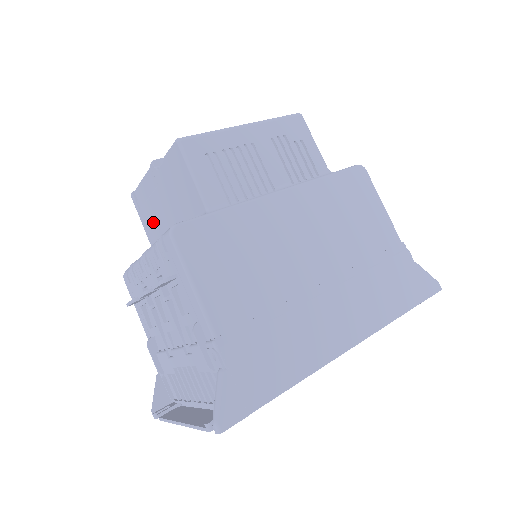
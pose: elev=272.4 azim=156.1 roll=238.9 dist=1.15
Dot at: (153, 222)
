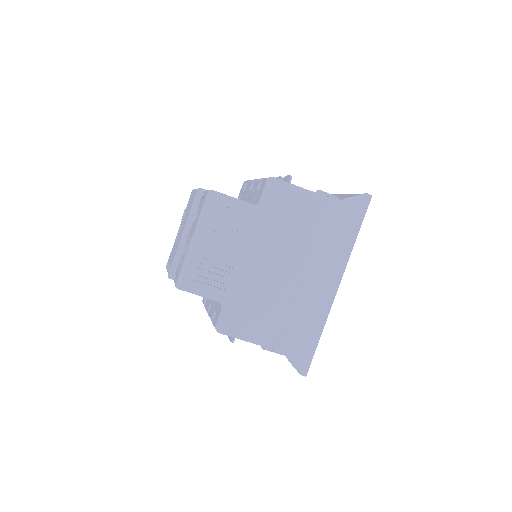
Dot at: occluded
